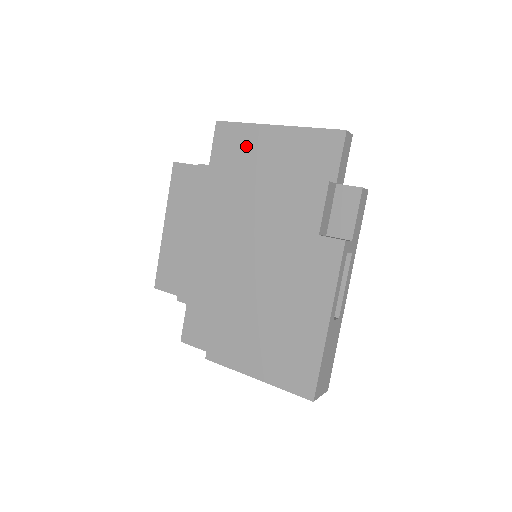
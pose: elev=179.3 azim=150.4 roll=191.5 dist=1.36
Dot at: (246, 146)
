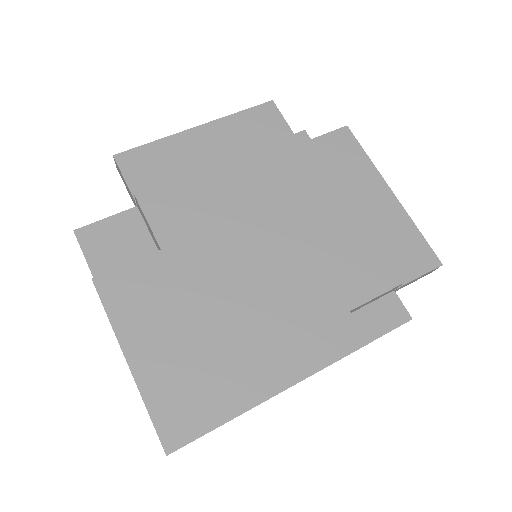
Dot at: (351, 172)
